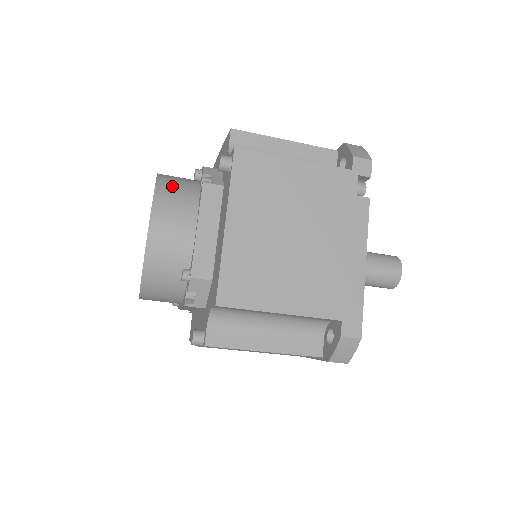
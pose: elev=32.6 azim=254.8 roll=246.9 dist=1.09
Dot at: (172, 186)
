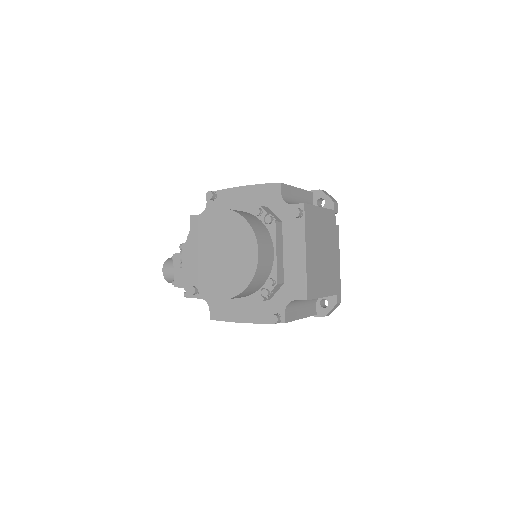
Dot at: (254, 223)
